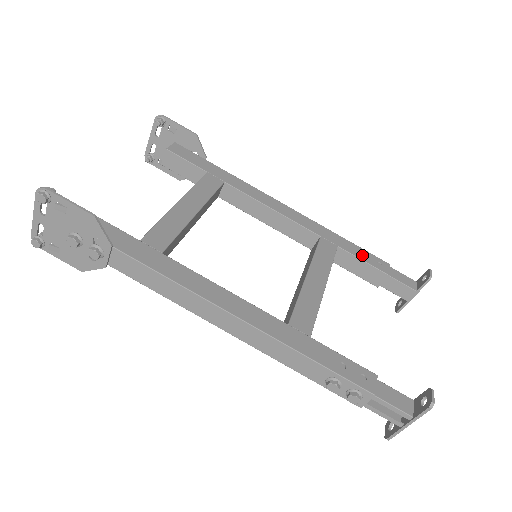
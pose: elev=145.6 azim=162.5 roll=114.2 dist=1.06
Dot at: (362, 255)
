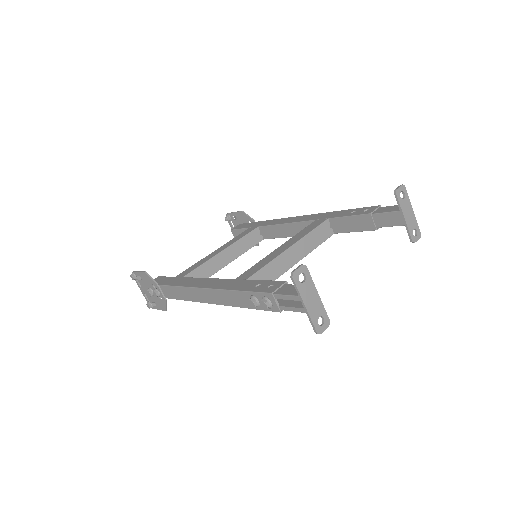
Dot at: (350, 213)
